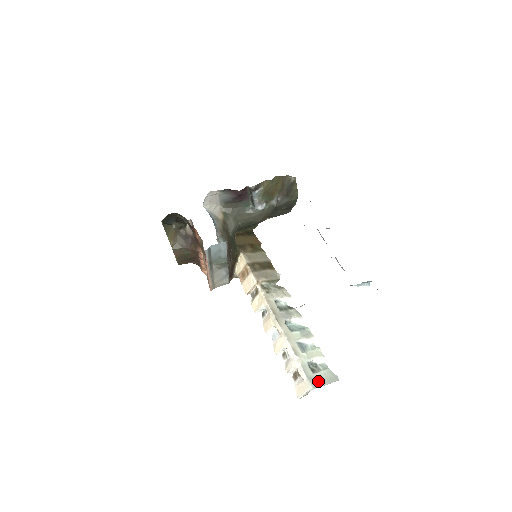
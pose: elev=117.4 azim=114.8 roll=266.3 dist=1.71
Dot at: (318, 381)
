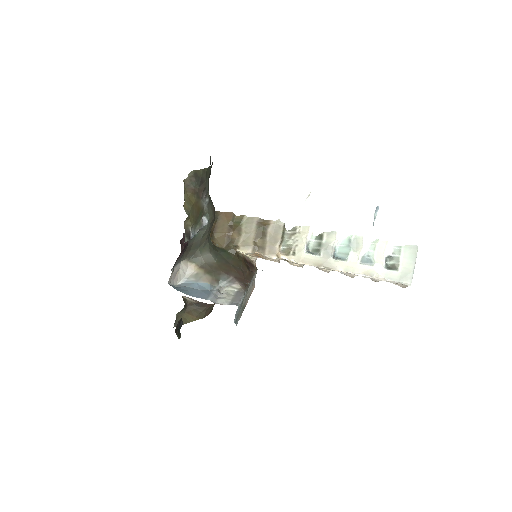
Dot at: (407, 272)
